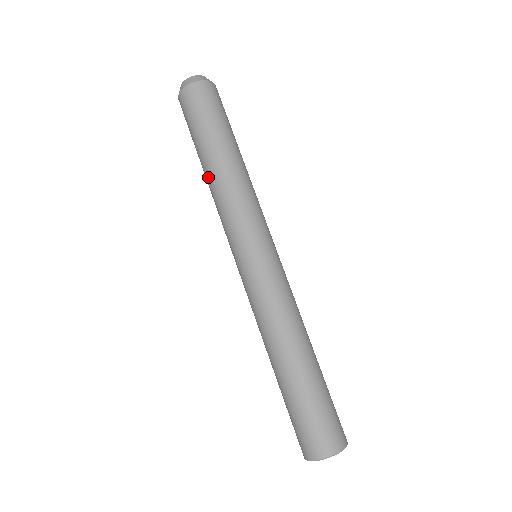
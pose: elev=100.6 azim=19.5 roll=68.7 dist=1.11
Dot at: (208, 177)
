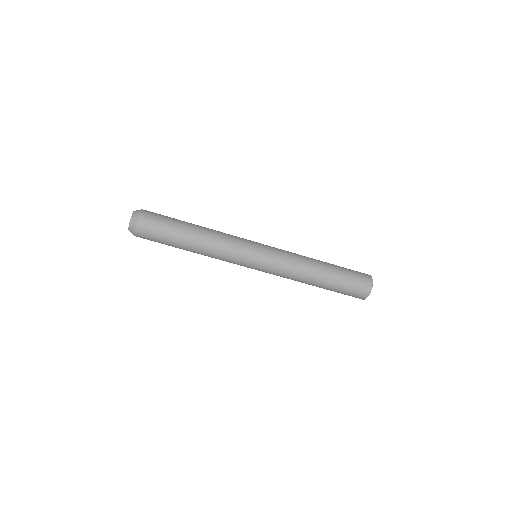
Dot at: (198, 250)
